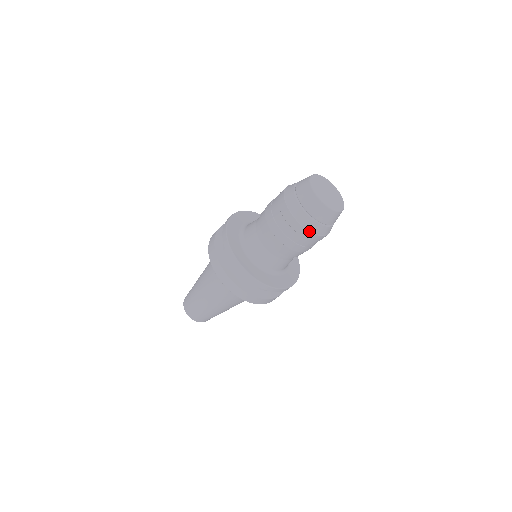
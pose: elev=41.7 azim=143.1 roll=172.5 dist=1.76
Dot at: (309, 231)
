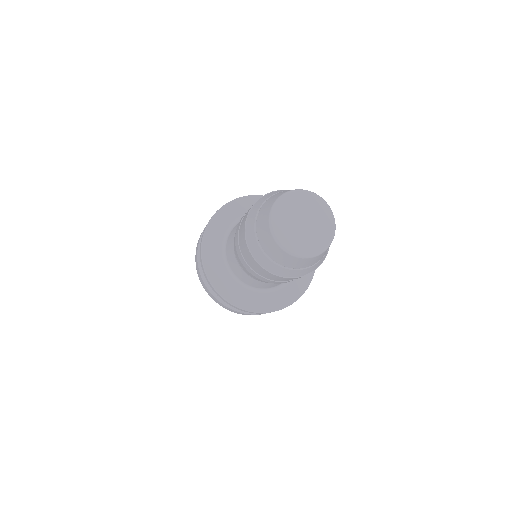
Dot at: (261, 266)
